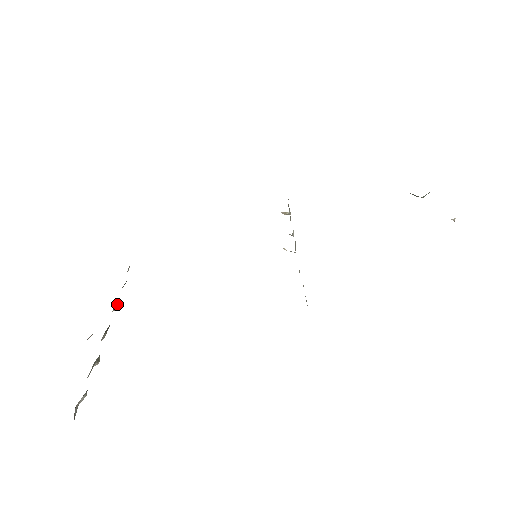
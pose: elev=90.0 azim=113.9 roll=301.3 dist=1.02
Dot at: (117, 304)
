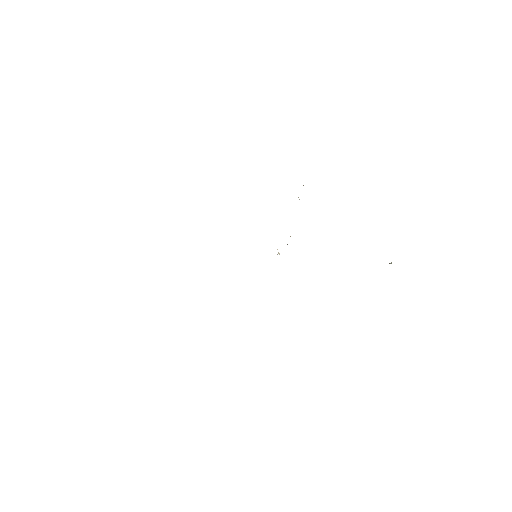
Dot at: occluded
